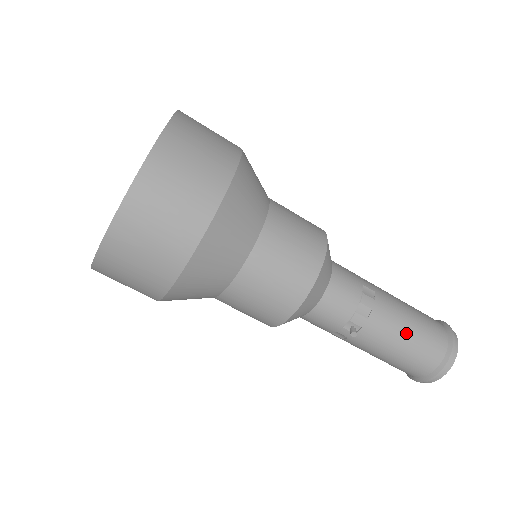
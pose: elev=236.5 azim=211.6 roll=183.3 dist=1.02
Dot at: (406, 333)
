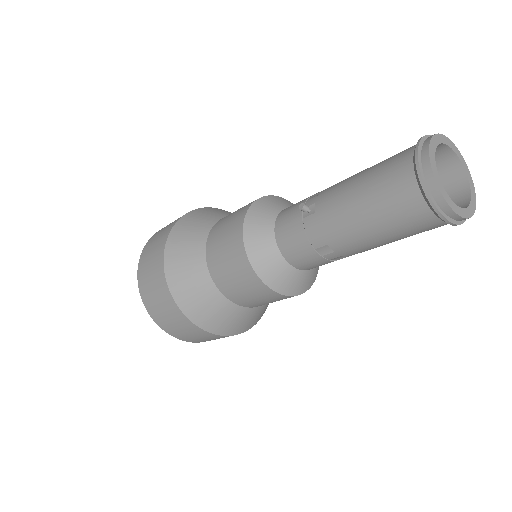
Dot at: (361, 172)
